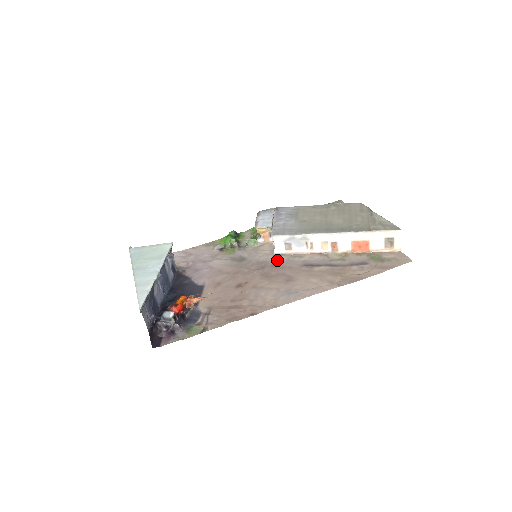
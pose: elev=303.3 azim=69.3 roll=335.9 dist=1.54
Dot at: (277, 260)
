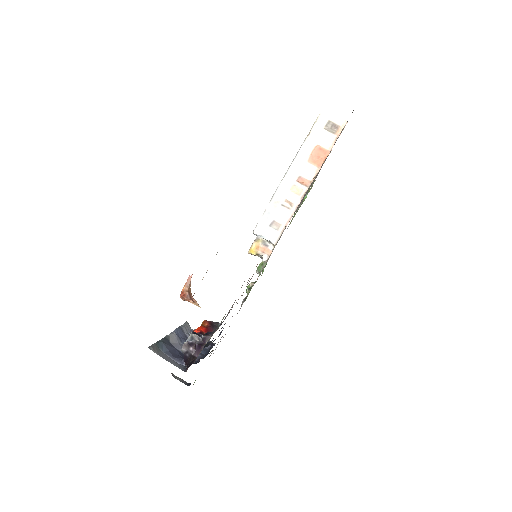
Dot at: (277, 242)
